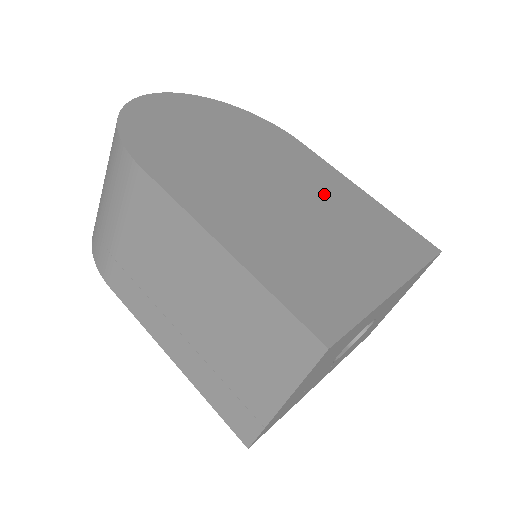
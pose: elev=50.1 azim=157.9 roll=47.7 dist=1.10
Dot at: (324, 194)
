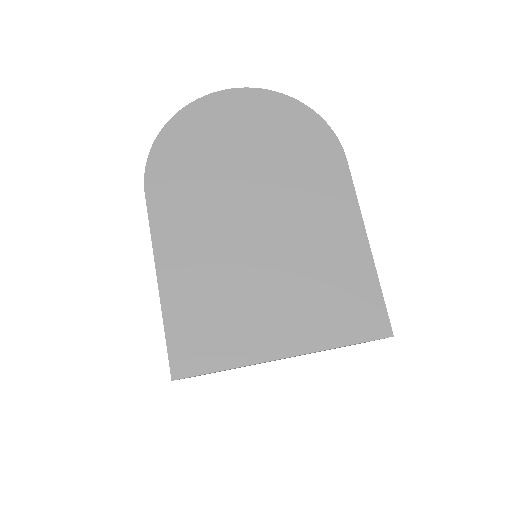
Dot at: (306, 240)
